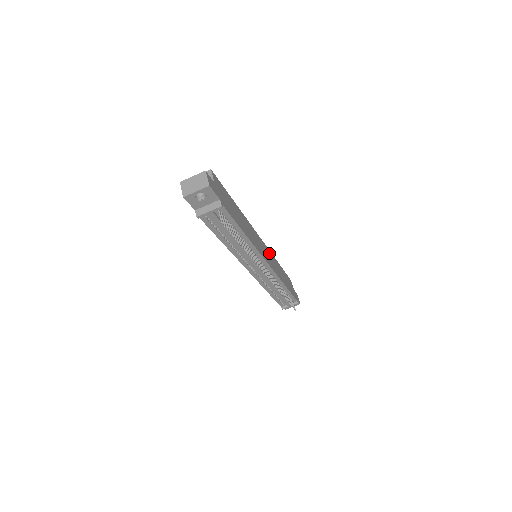
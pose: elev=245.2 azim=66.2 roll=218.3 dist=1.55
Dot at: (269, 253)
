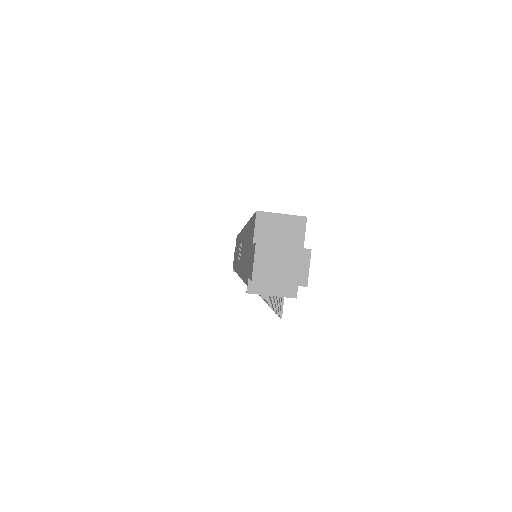
Dot at: occluded
